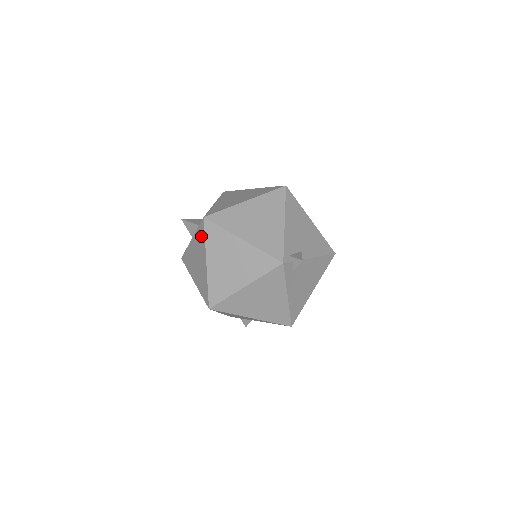
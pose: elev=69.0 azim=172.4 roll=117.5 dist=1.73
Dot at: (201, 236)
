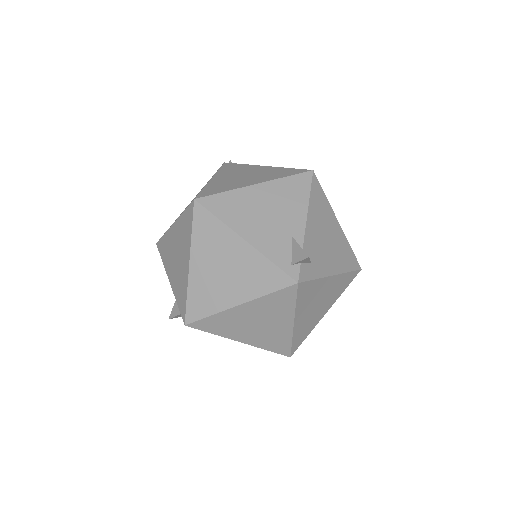
Dot at: occluded
